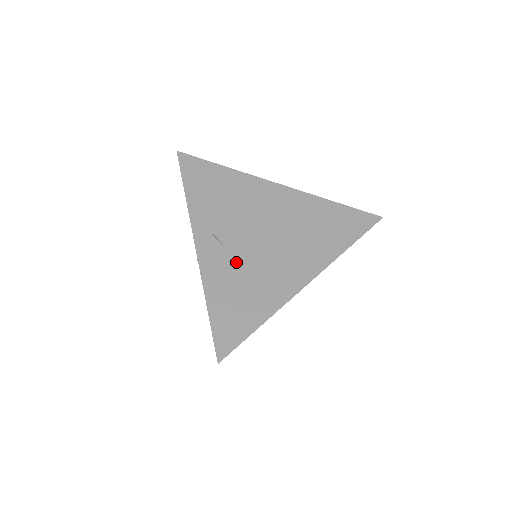
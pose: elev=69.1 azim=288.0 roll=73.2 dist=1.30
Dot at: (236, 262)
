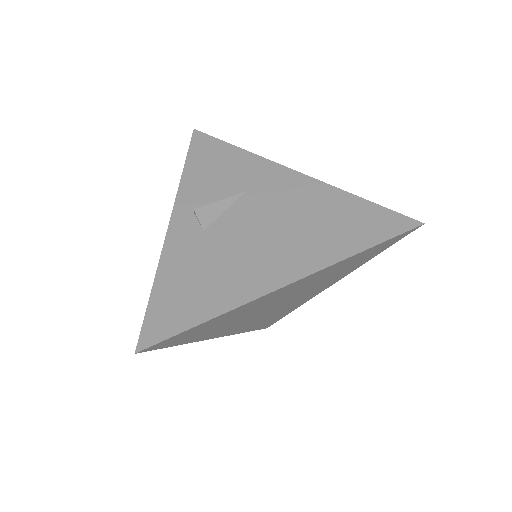
Dot at: (208, 244)
